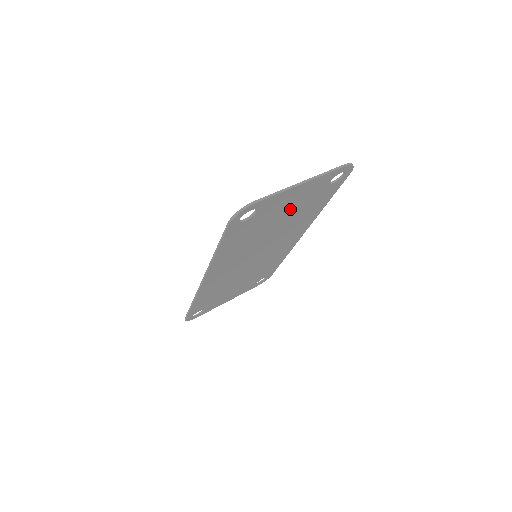
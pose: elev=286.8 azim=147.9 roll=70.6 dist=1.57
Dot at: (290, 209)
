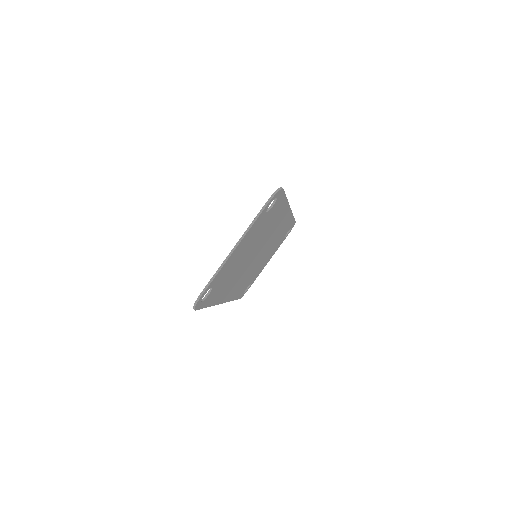
Dot at: (247, 246)
